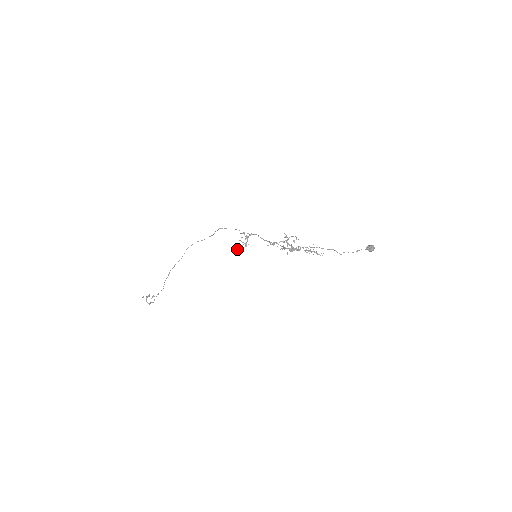
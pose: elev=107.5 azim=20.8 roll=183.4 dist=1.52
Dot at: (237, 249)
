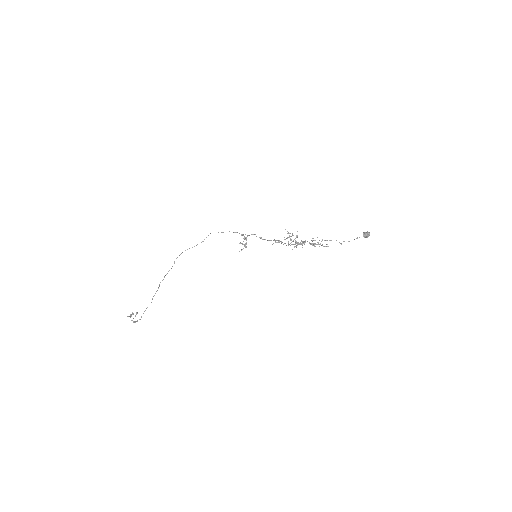
Dot at: (239, 251)
